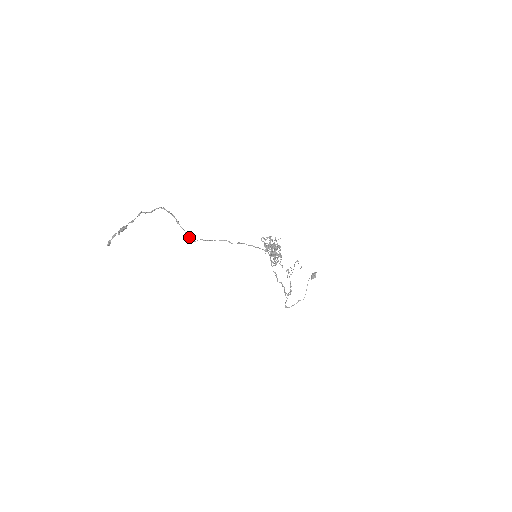
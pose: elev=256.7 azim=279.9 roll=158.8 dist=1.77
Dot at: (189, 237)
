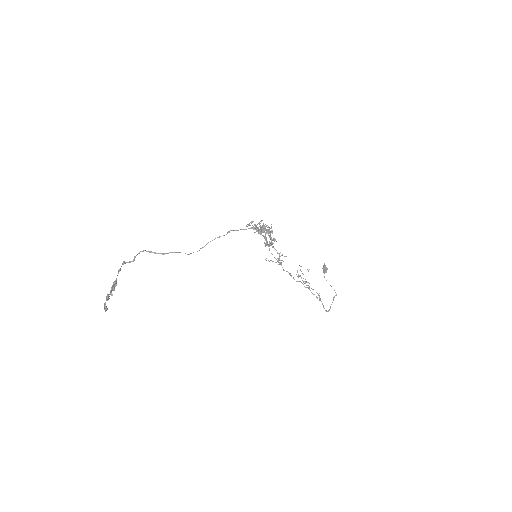
Dot at: occluded
